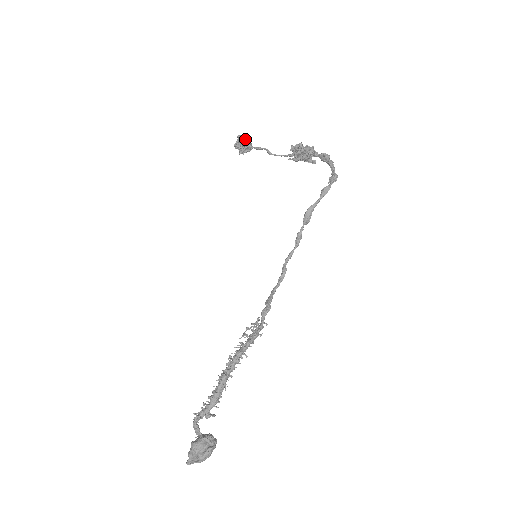
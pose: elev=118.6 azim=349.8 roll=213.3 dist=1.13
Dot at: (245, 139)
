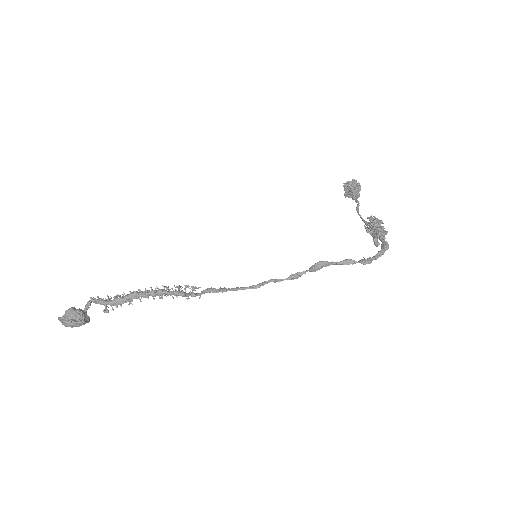
Dot at: (356, 186)
